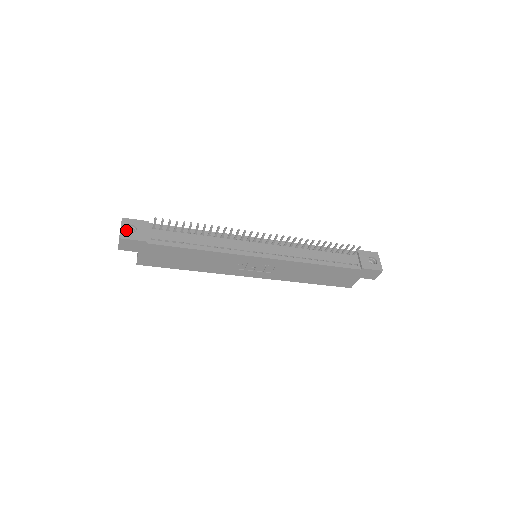
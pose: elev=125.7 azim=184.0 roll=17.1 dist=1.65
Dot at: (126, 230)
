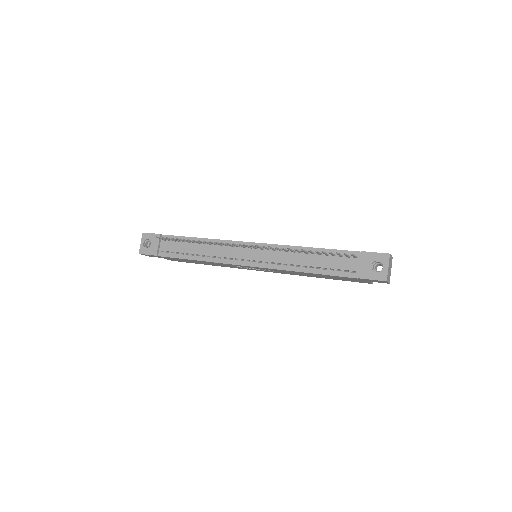
Dot at: (147, 242)
